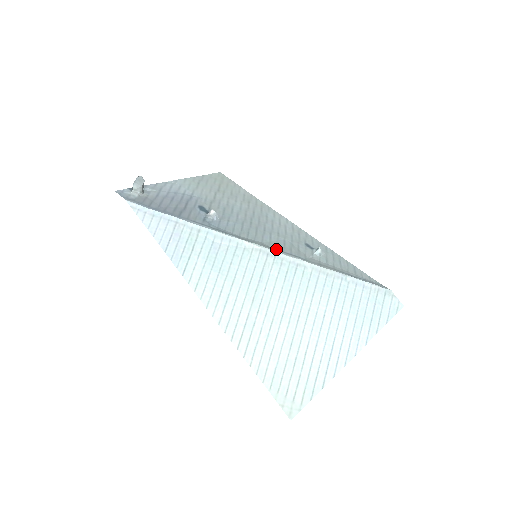
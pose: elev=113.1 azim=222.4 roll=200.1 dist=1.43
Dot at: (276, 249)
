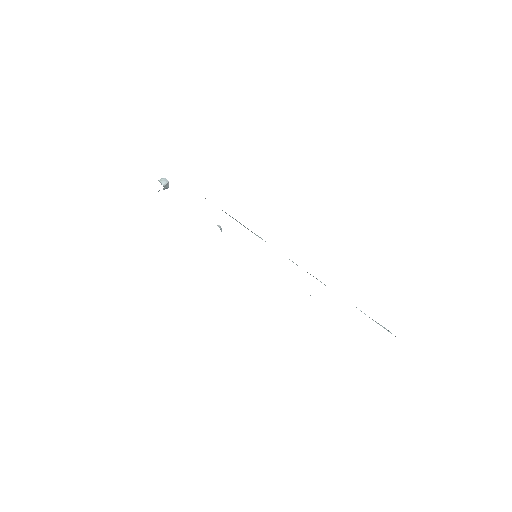
Dot at: occluded
